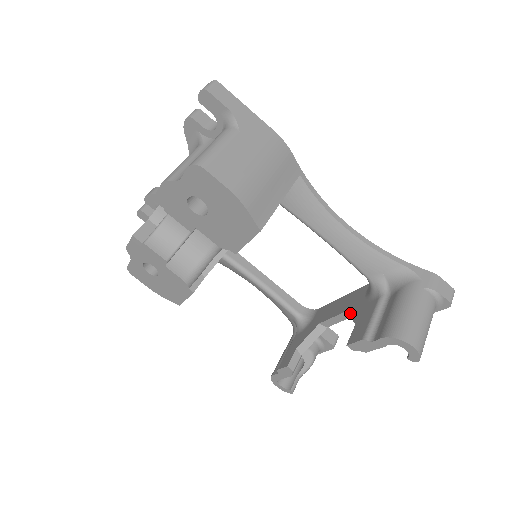
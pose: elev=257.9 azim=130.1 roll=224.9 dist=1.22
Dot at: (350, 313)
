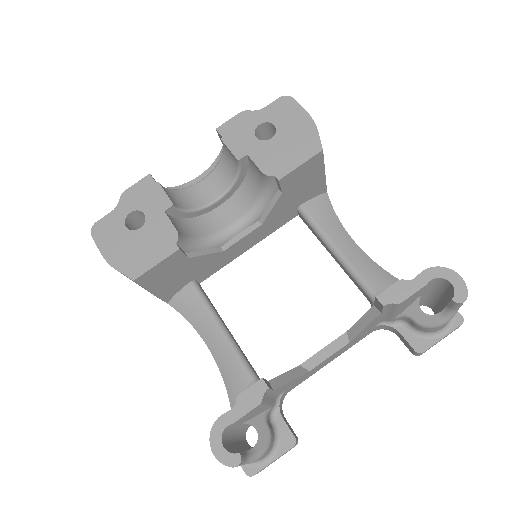
Dot at: (355, 323)
